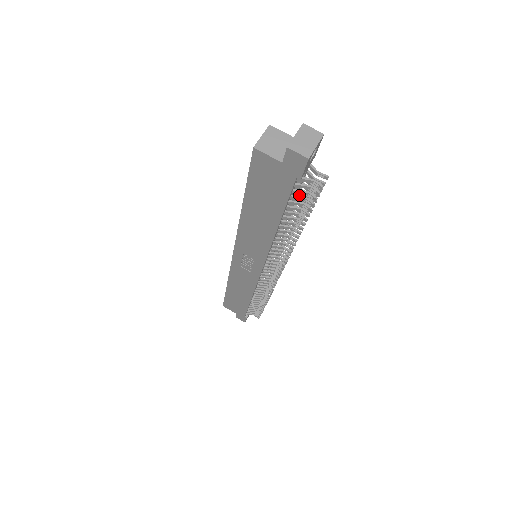
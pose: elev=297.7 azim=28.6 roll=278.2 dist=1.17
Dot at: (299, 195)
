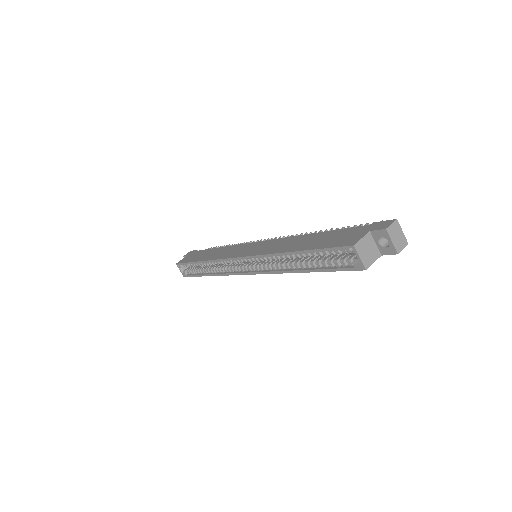
Dot at: occluded
